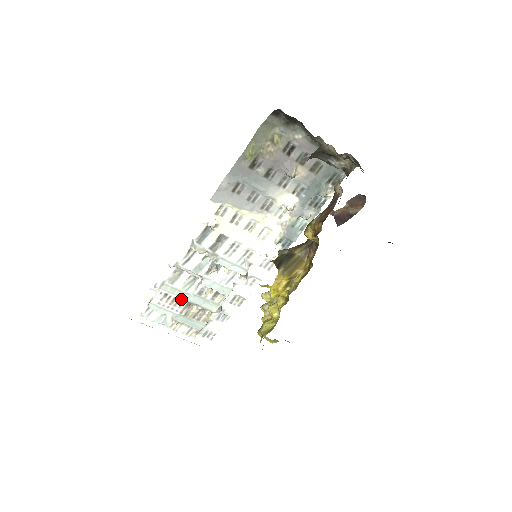
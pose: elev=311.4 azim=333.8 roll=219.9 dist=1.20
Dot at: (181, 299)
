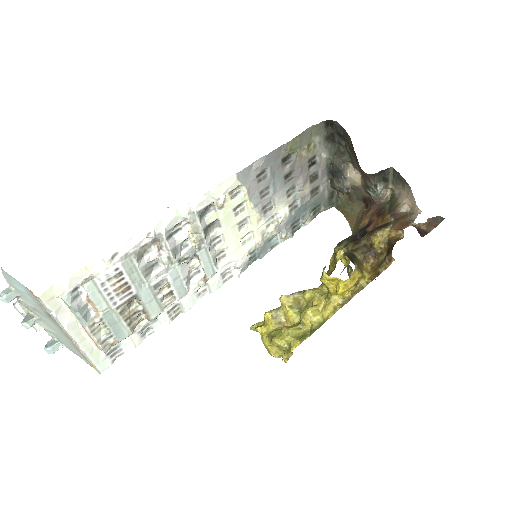
Dot at: (131, 287)
